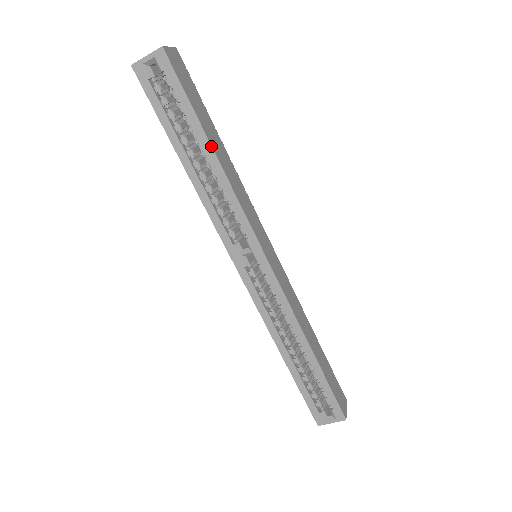
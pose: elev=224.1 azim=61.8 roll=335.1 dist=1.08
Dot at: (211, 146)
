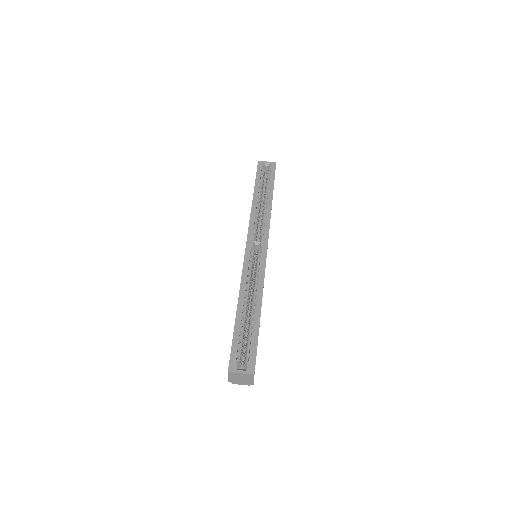
Dot at: occluded
